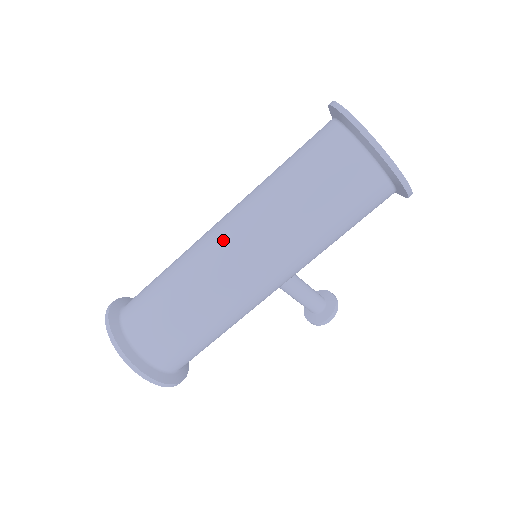
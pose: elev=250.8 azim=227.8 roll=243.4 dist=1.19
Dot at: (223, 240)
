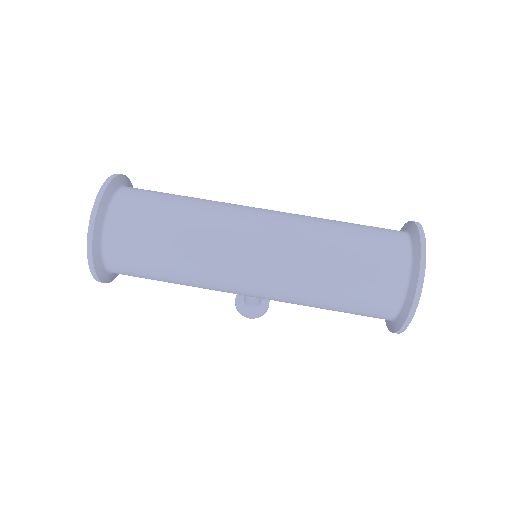
Dot at: (251, 241)
